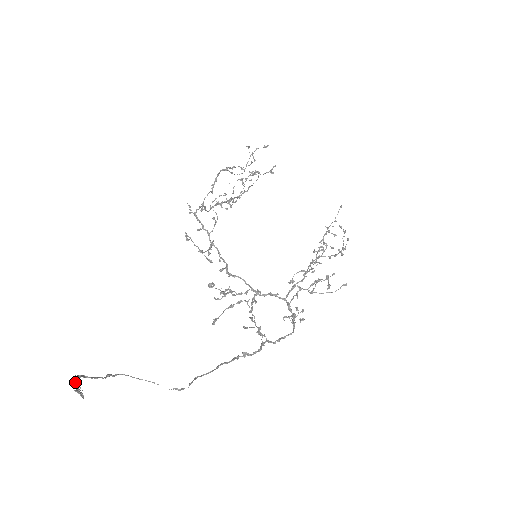
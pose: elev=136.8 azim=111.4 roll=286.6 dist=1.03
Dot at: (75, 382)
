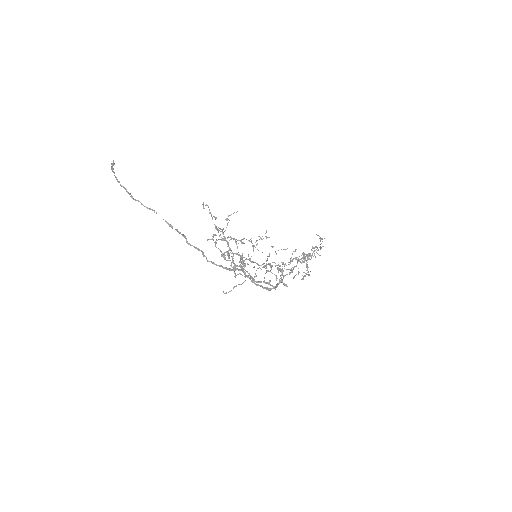
Dot at: occluded
